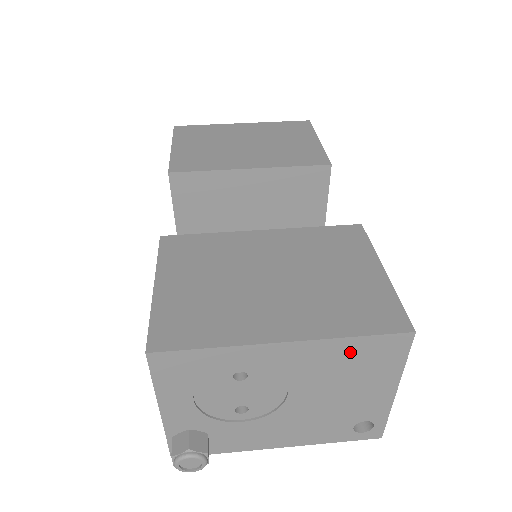
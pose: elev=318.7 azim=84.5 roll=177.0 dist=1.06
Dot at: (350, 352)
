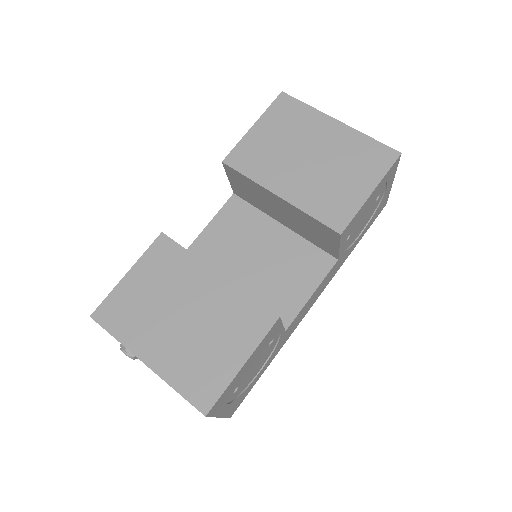
Dot at: occluded
